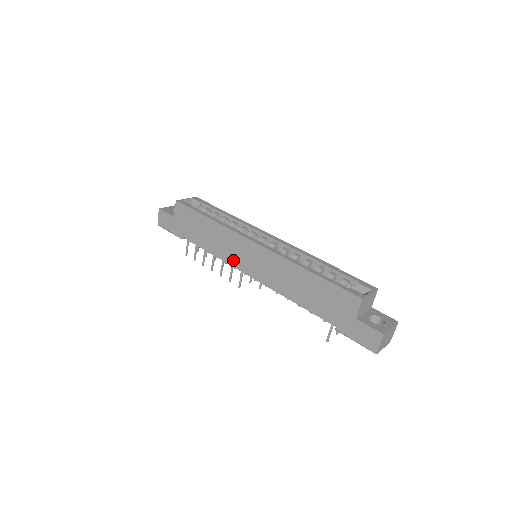
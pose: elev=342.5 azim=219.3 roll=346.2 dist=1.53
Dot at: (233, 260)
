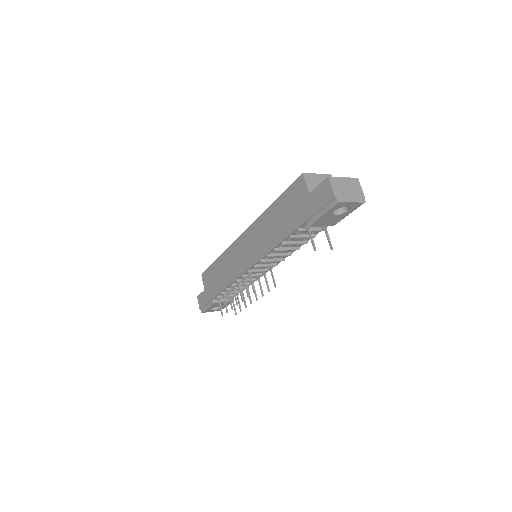
Dot at: (238, 270)
